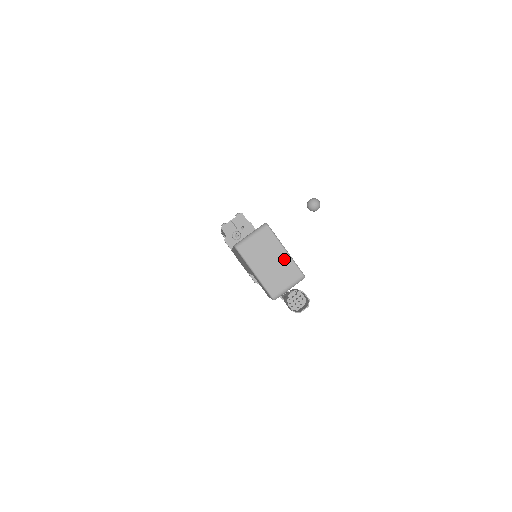
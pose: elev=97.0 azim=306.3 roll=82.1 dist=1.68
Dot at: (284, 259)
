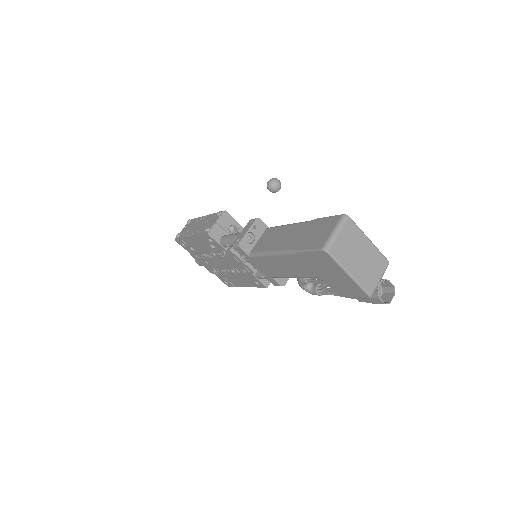
Dot at: (371, 250)
